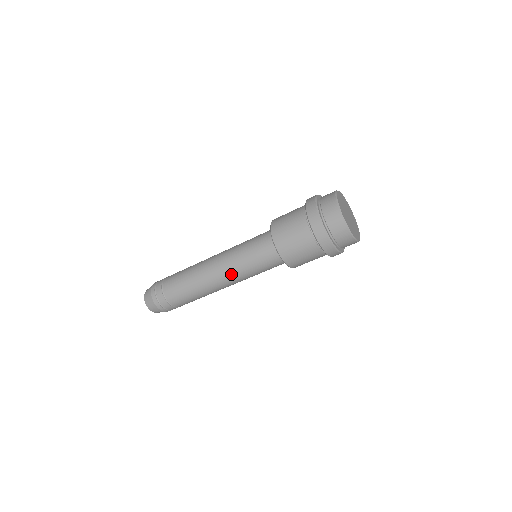
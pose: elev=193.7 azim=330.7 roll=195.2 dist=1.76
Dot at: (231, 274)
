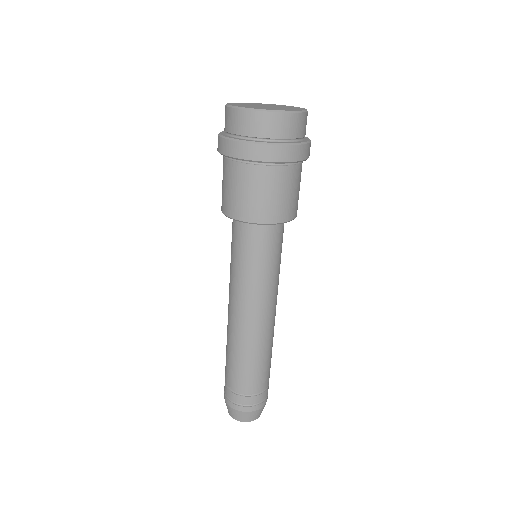
Dot at: (240, 297)
